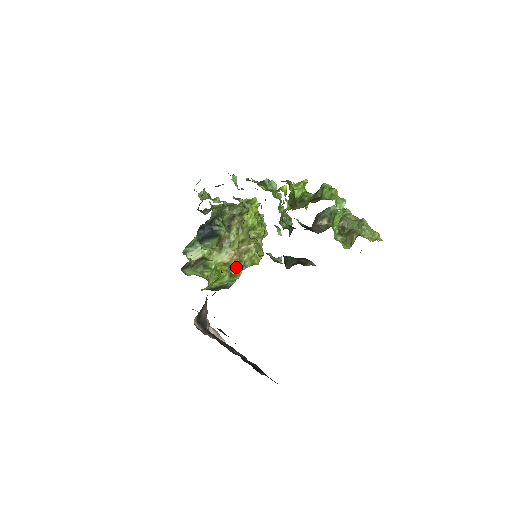
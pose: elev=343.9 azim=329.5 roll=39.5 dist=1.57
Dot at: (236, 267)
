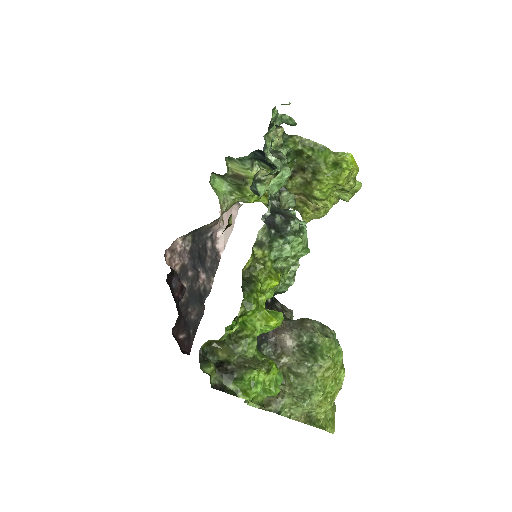
Dot at: occluded
